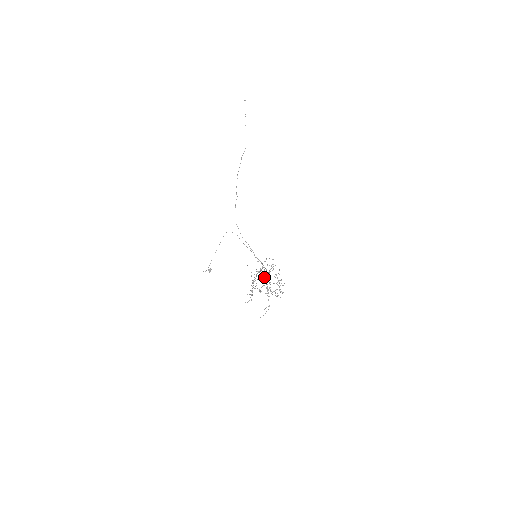
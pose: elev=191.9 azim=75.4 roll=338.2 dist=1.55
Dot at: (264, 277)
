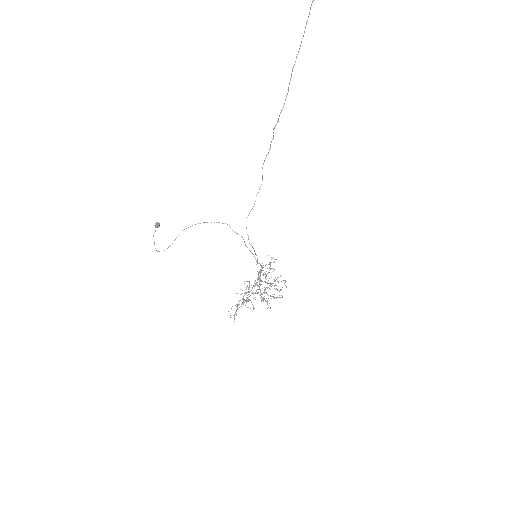
Dot at: (259, 282)
